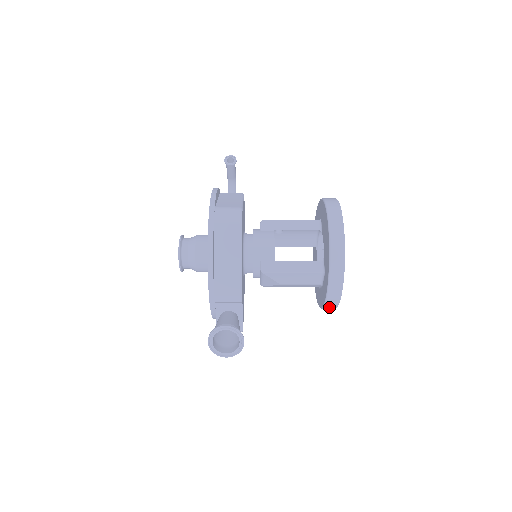
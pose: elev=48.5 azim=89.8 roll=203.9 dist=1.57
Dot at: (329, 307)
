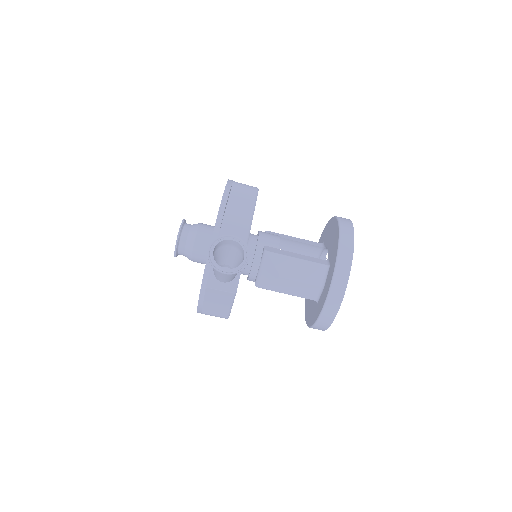
Dot at: (332, 303)
